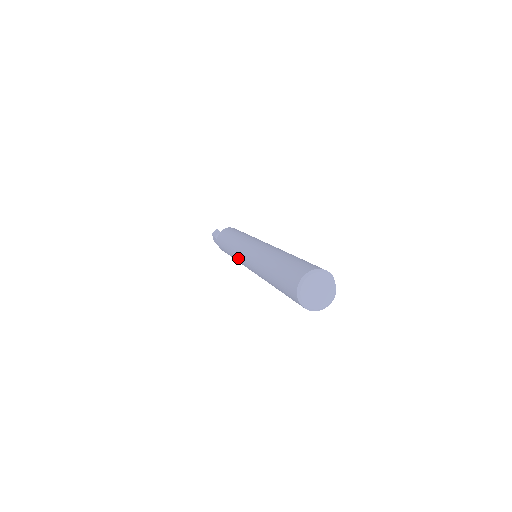
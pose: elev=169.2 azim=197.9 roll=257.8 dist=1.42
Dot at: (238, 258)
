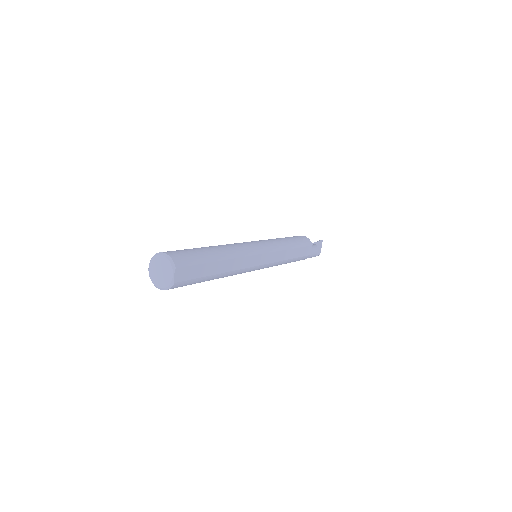
Dot at: occluded
